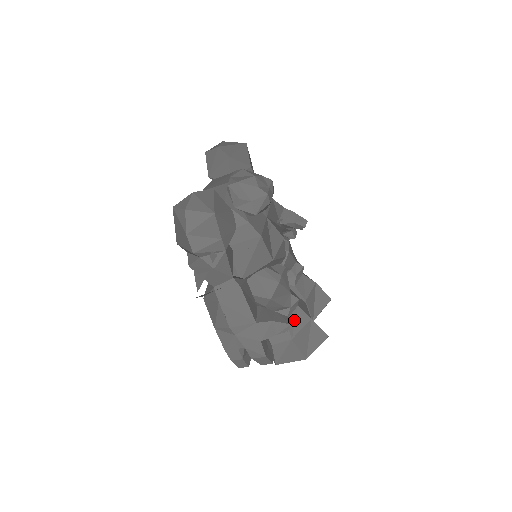
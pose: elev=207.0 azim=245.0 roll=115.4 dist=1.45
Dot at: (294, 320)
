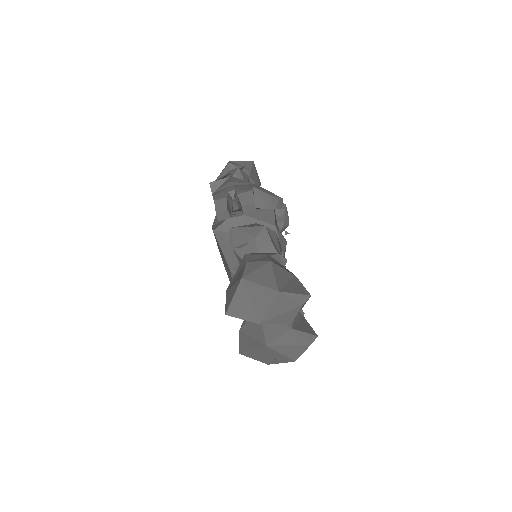
Dot at: (278, 264)
